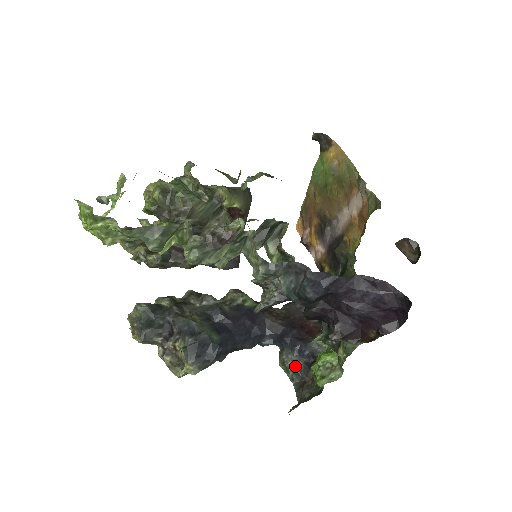
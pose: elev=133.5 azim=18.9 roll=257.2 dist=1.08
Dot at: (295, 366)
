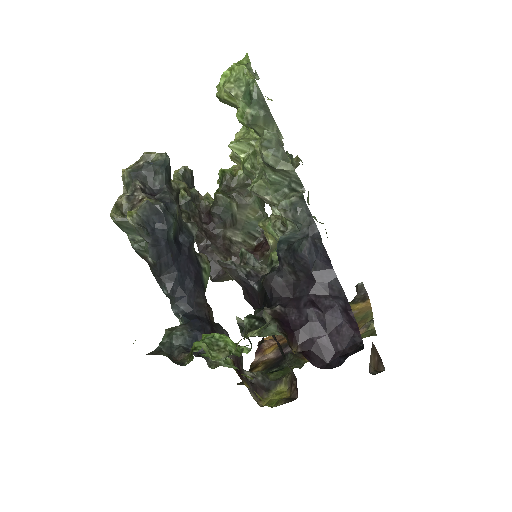
Dot at: (178, 341)
